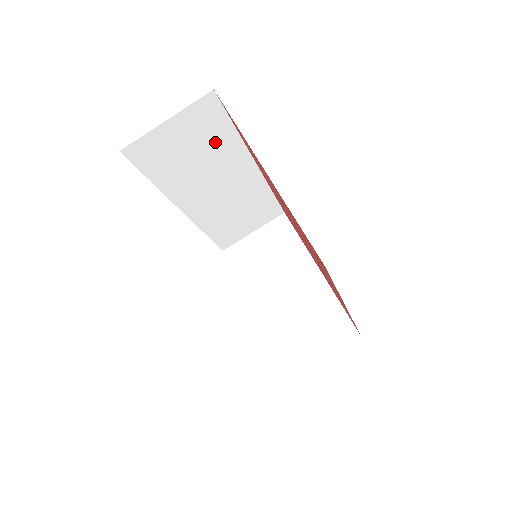
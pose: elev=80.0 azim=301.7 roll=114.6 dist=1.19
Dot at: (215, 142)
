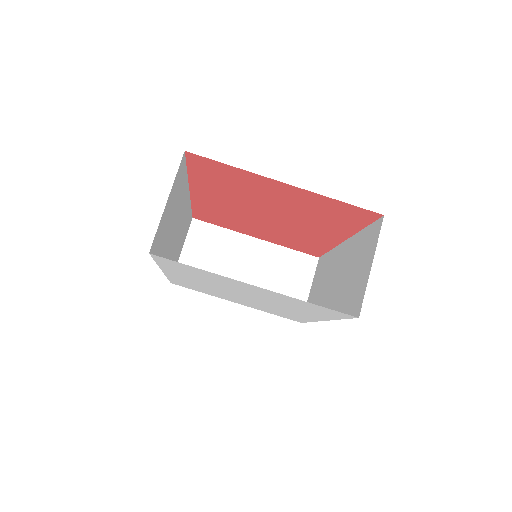
Dot at: (179, 194)
